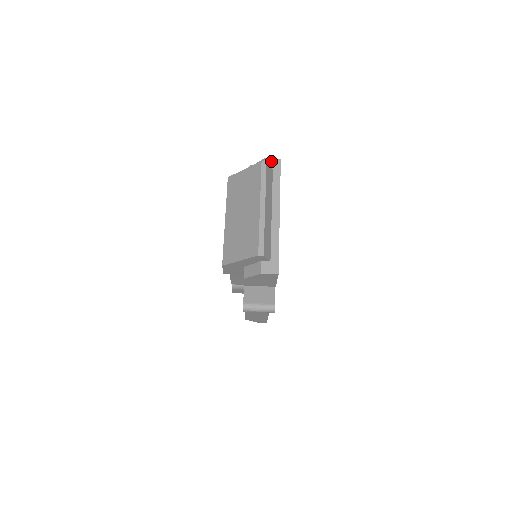
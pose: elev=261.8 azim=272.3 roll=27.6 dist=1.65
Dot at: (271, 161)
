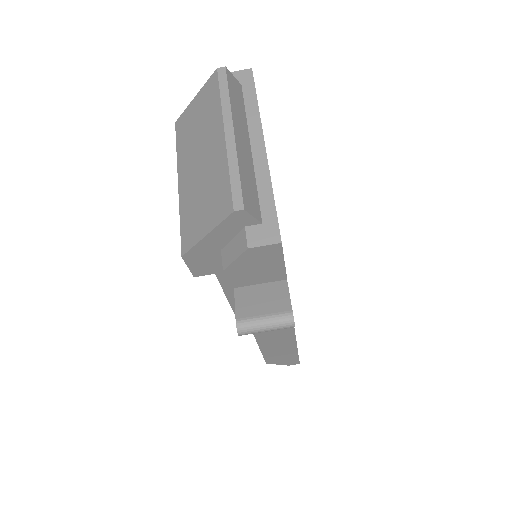
Dot at: (236, 74)
